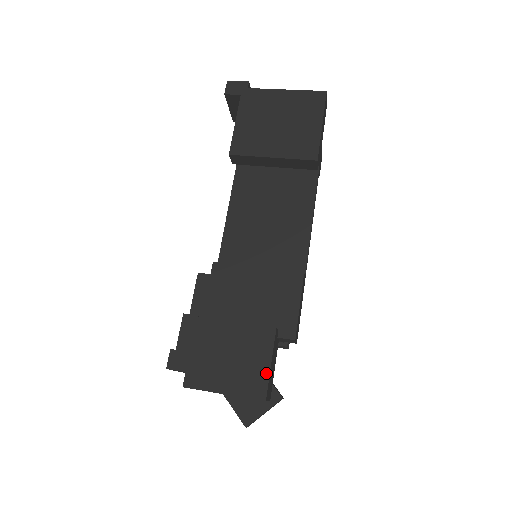
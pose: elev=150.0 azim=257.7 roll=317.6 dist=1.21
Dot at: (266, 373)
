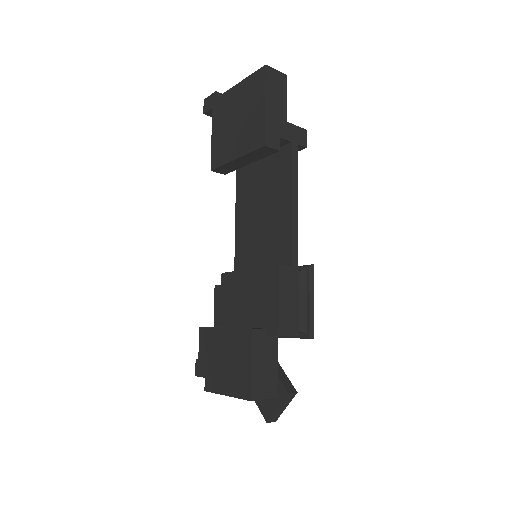
Dot at: (249, 374)
